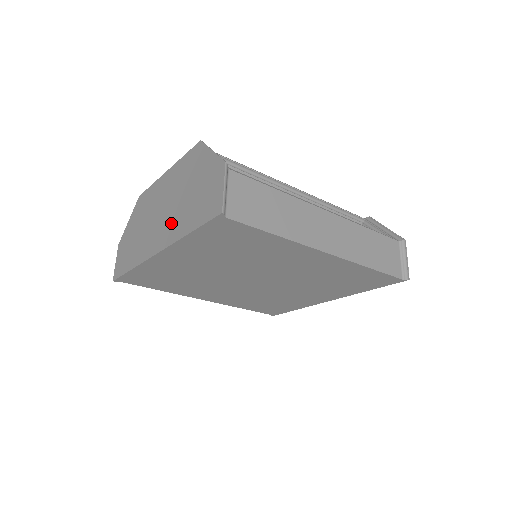
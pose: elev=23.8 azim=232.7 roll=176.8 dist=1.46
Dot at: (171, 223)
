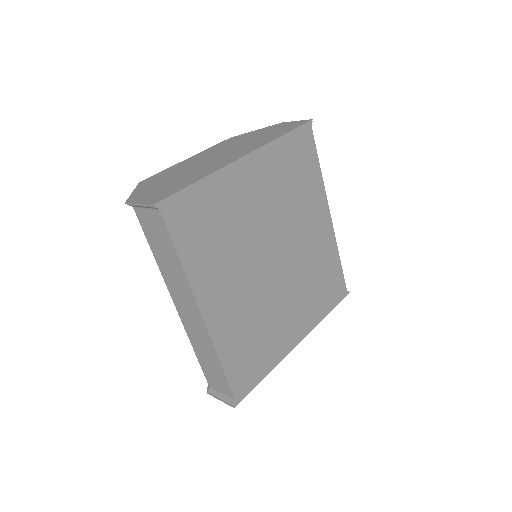
Dot at: (246, 147)
